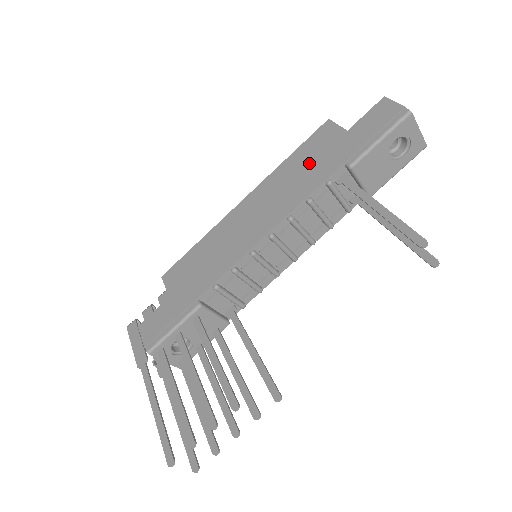
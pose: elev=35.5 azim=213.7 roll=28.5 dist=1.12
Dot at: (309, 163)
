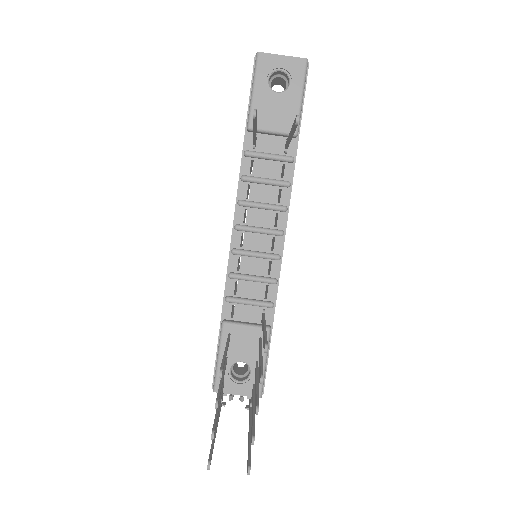
Dot at: occluded
